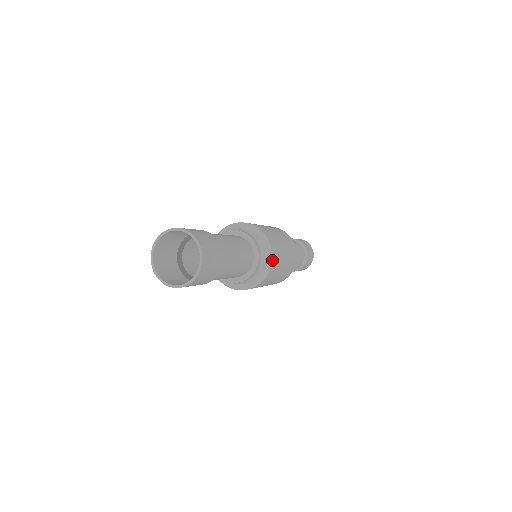
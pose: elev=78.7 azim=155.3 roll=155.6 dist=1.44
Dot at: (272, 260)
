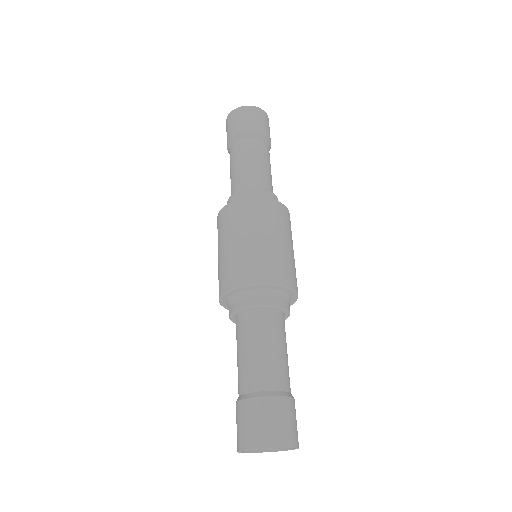
Dot at: occluded
